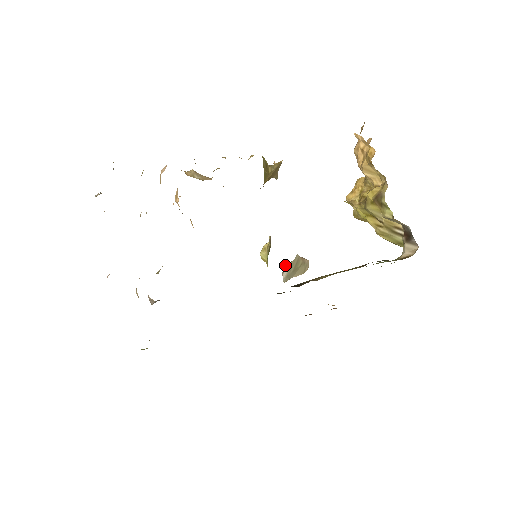
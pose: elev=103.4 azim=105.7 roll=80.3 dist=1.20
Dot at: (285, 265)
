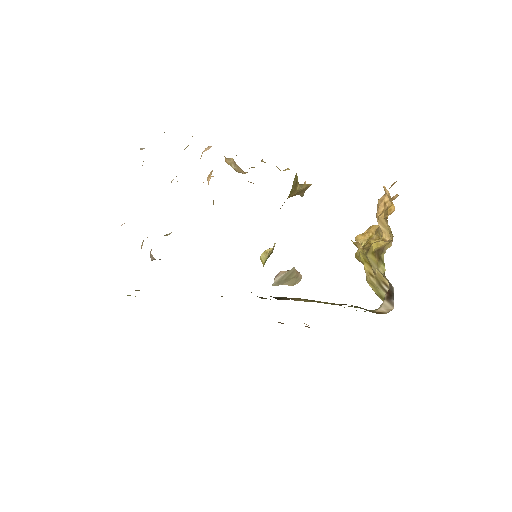
Dot at: (280, 272)
